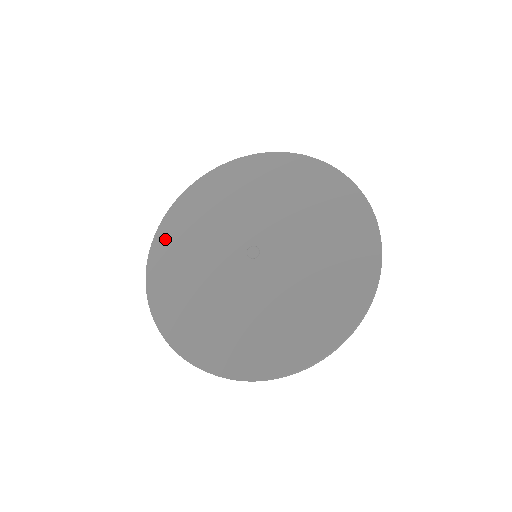
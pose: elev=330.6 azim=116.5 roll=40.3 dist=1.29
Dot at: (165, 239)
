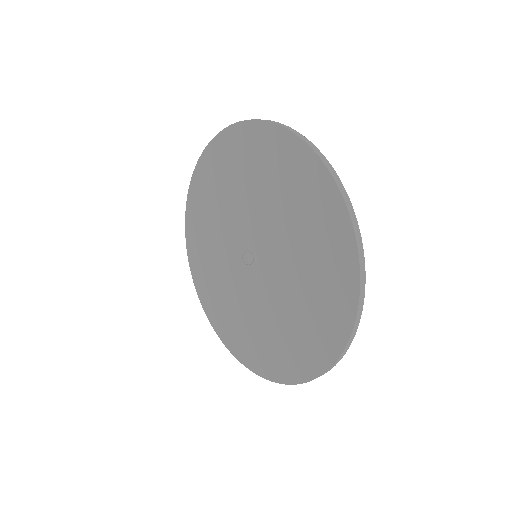
Dot at: (205, 169)
